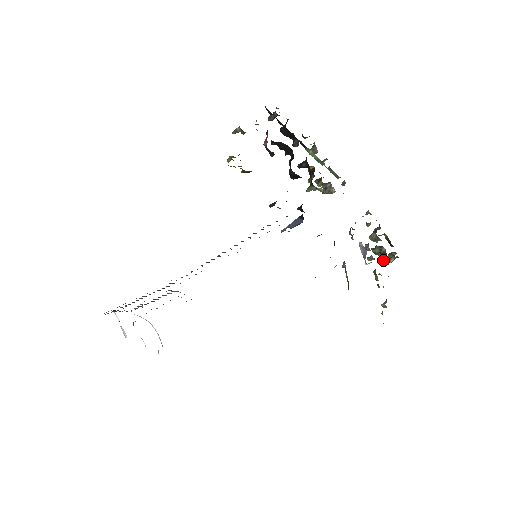
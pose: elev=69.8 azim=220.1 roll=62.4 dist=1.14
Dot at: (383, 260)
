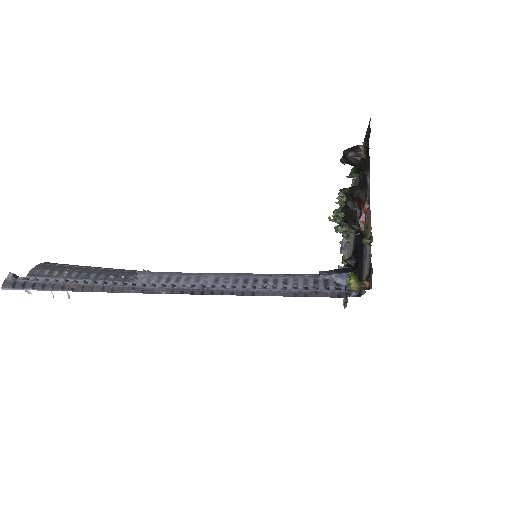
Dot at: (341, 231)
